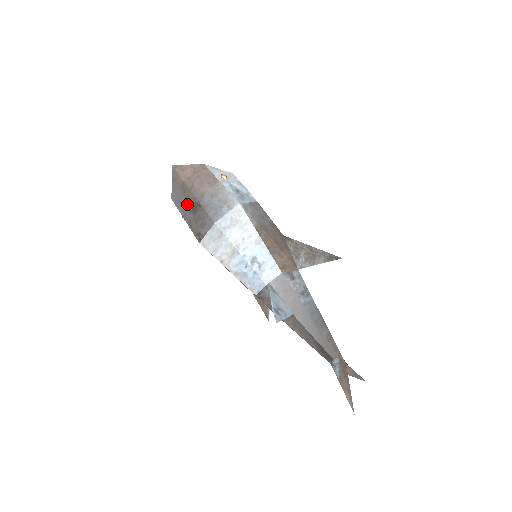
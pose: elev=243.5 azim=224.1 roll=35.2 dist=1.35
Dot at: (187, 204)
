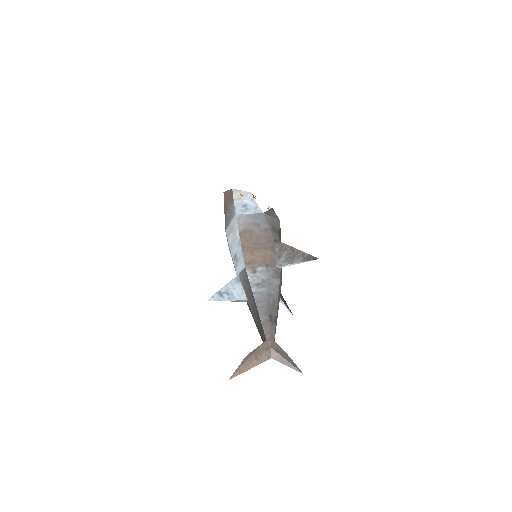
Dot at: occluded
